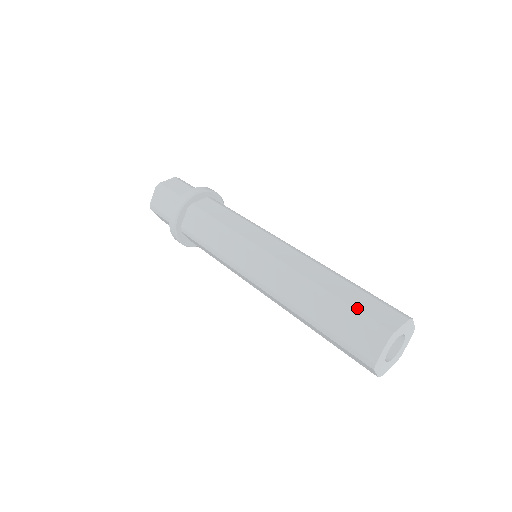
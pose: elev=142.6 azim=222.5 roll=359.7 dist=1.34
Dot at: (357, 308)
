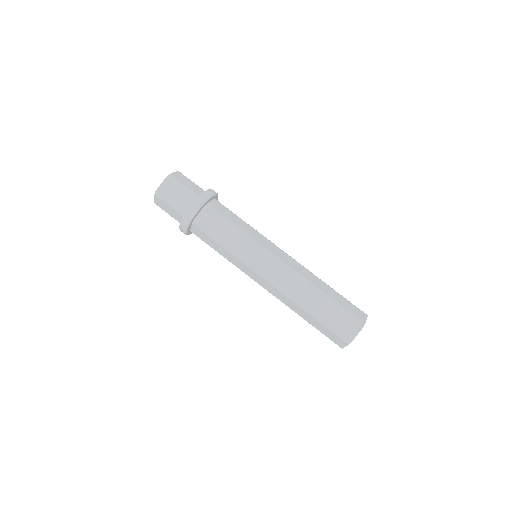
Dot at: (343, 306)
